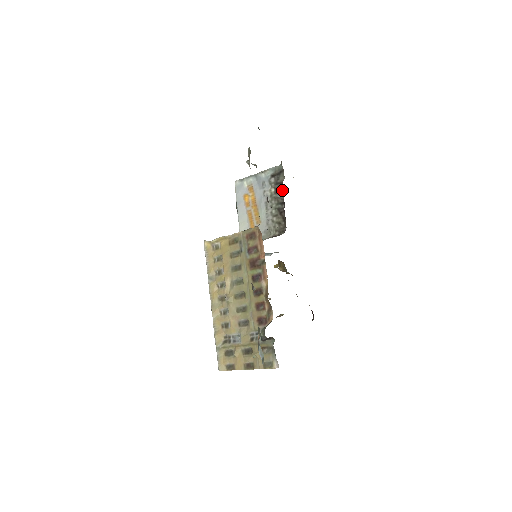
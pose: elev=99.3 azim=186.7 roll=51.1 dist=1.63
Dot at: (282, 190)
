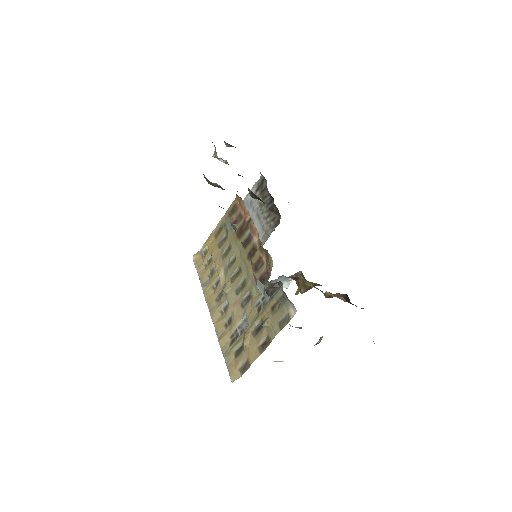
Dot at: (268, 192)
